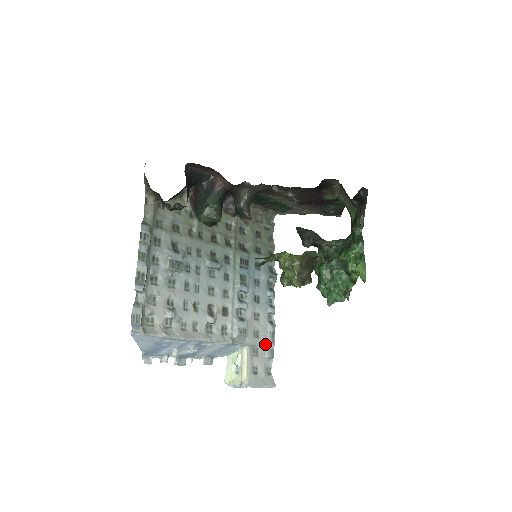
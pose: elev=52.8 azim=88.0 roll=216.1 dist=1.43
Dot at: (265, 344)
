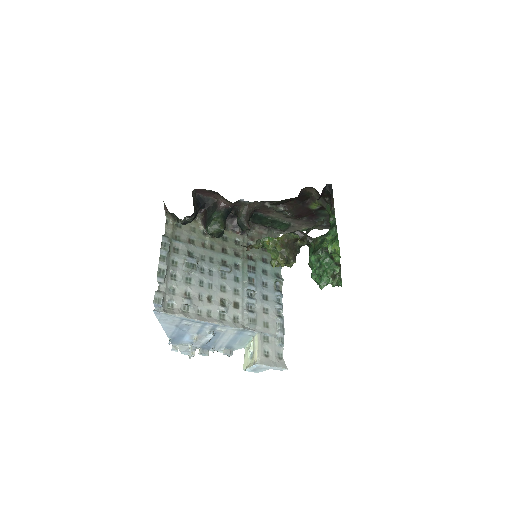
Dot at: (275, 333)
